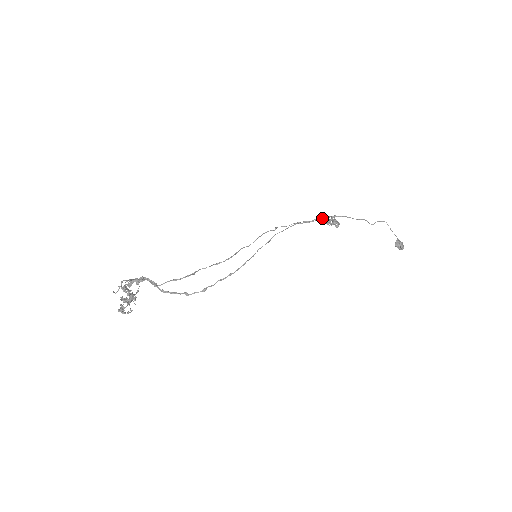
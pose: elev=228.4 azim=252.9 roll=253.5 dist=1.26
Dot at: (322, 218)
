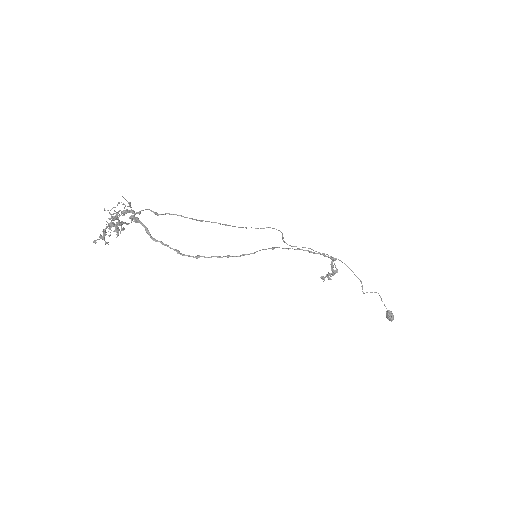
Dot at: occluded
